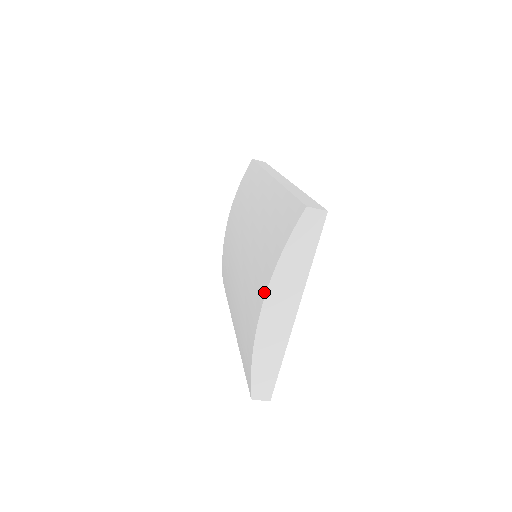
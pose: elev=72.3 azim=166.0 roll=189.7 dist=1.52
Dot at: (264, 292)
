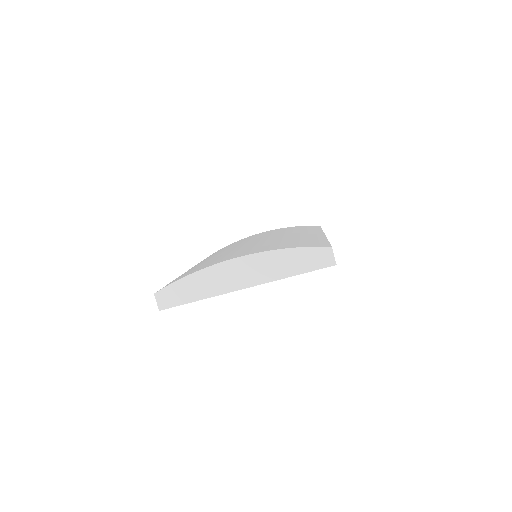
Dot at: (249, 254)
